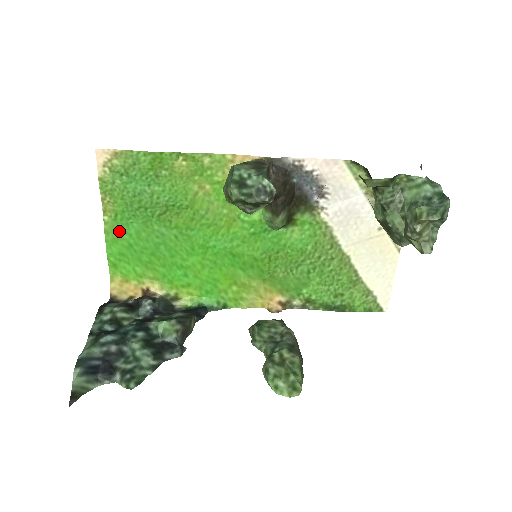
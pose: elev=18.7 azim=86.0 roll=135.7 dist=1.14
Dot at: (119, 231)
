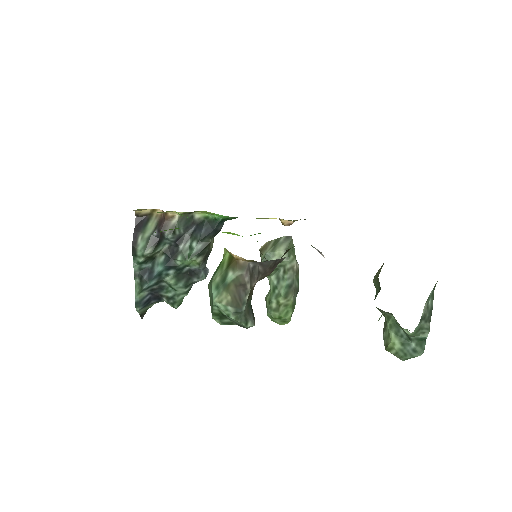
Dot at: occluded
